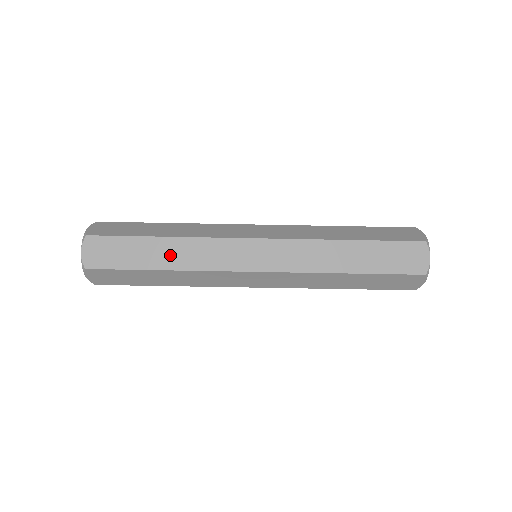
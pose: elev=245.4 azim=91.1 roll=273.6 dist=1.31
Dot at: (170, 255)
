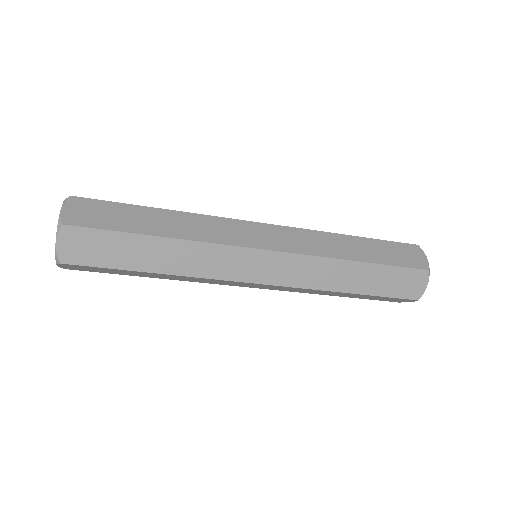
Dot at: (163, 277)
